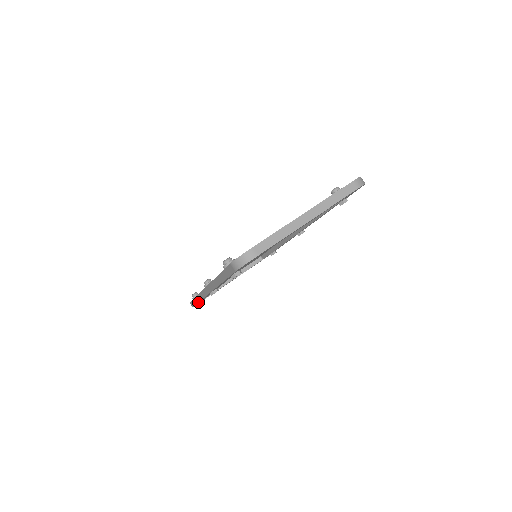
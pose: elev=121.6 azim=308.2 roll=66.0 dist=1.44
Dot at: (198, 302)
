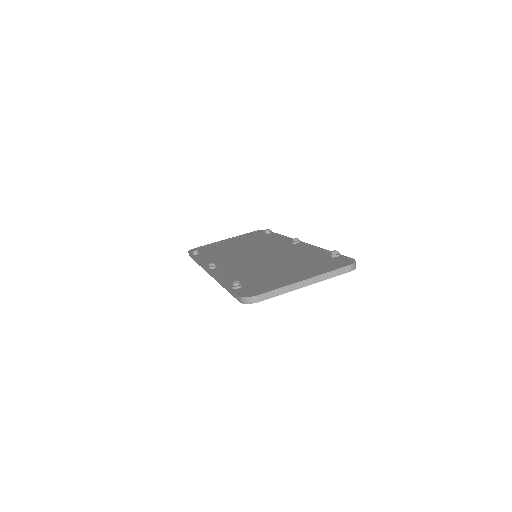
Dot at: (197, 263)
